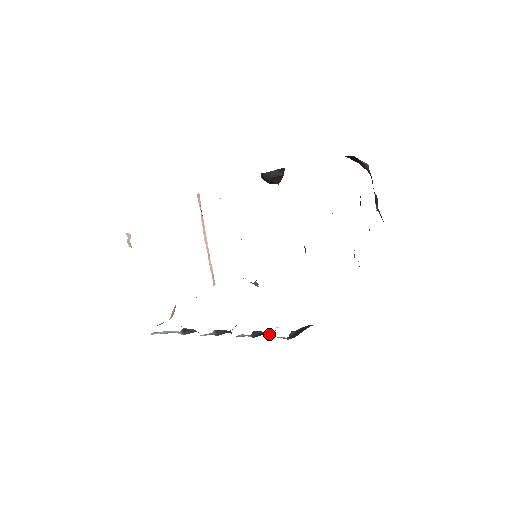
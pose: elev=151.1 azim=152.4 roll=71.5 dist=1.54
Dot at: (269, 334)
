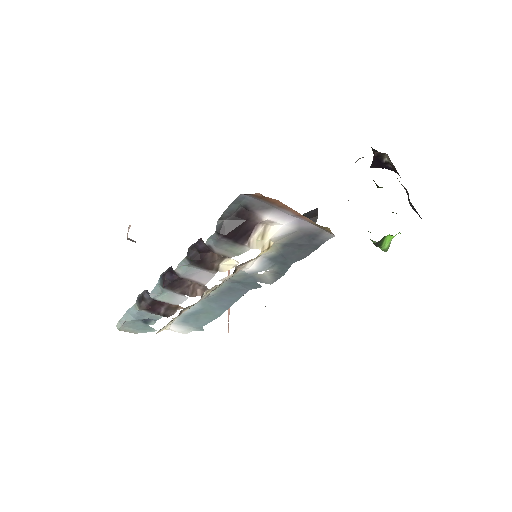
Dot at: (204, 248)
